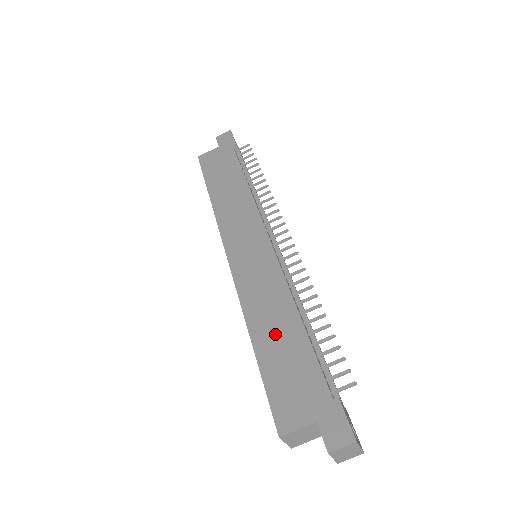
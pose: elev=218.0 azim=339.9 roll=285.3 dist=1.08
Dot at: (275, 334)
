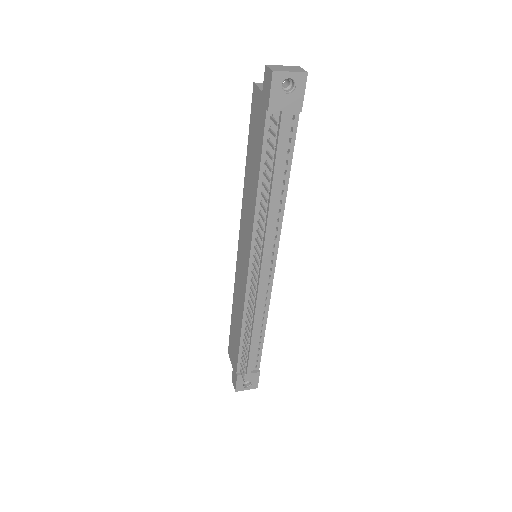
Dot at: (236, 321)
